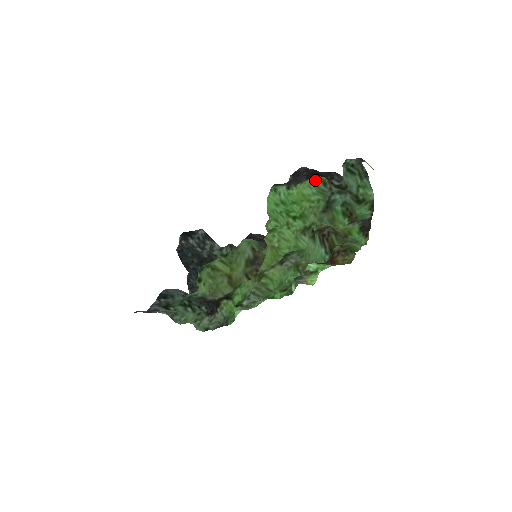
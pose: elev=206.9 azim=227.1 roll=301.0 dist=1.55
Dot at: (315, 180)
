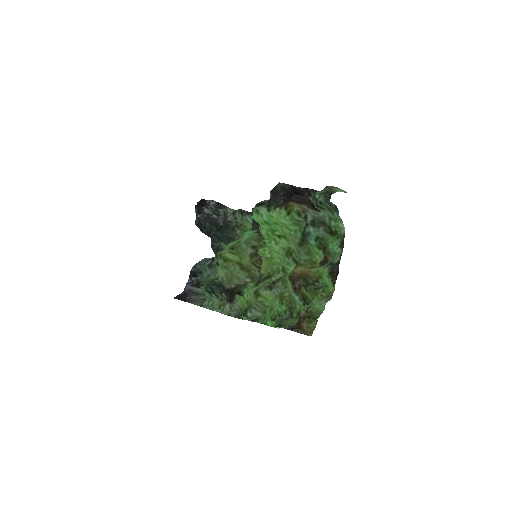
Dot at: (289, 211)
